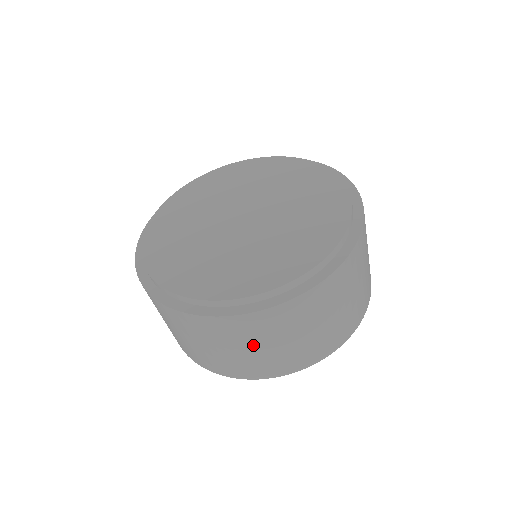
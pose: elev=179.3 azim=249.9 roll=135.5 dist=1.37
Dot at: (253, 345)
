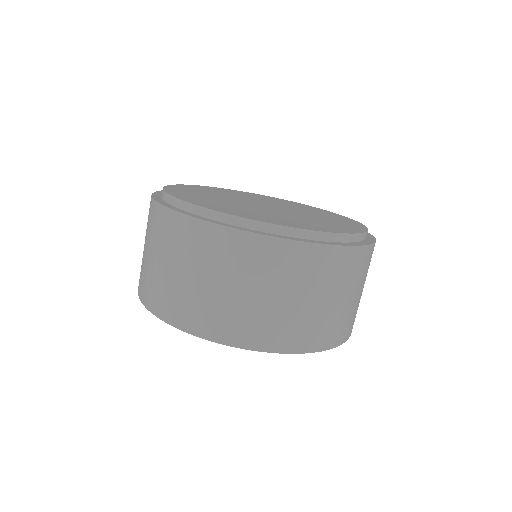
Dot at: (297, 292)
